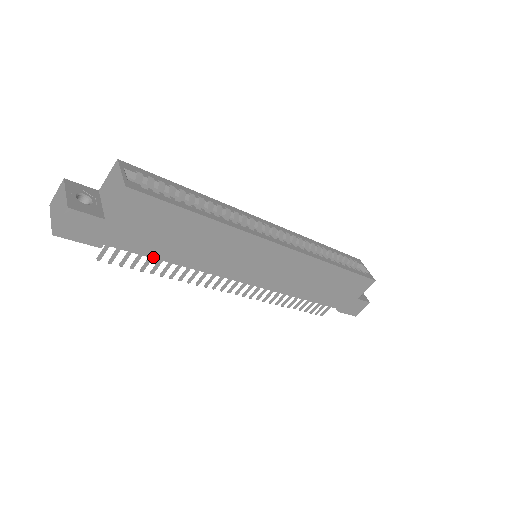
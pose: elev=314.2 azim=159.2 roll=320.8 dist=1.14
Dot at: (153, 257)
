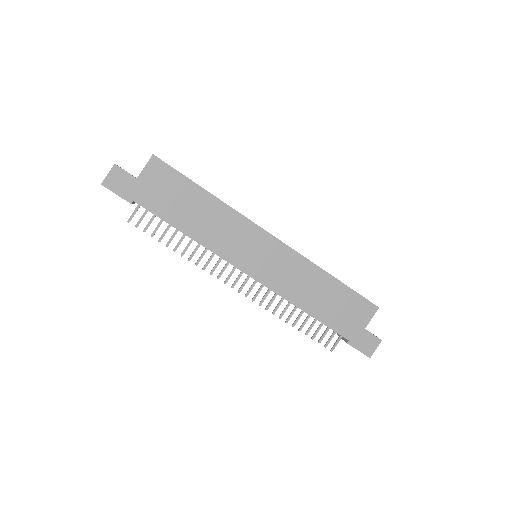
Dot at: (167, 222)
